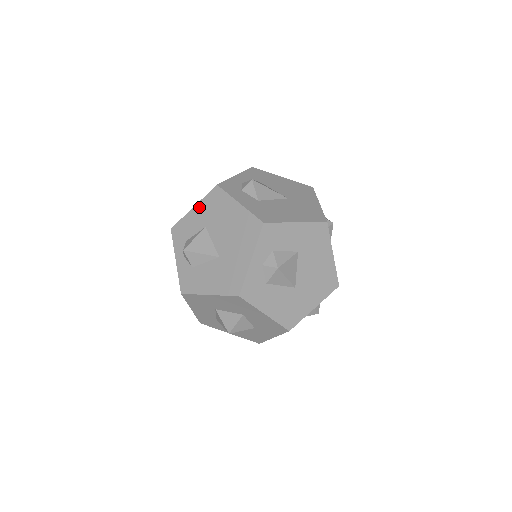
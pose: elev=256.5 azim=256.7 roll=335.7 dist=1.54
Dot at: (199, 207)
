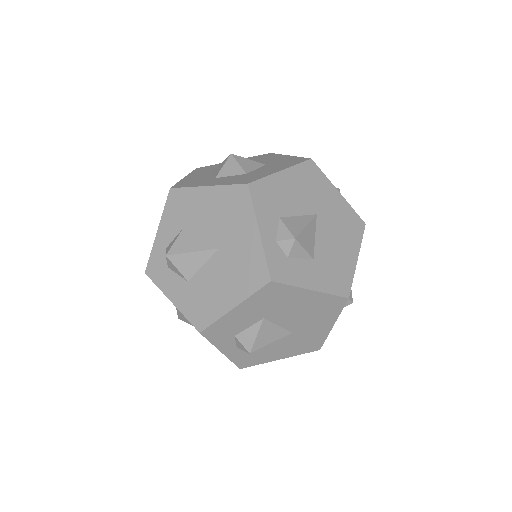
Dot at: occluded
